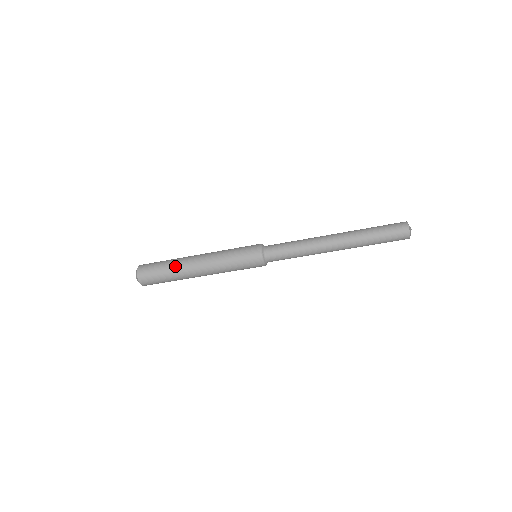
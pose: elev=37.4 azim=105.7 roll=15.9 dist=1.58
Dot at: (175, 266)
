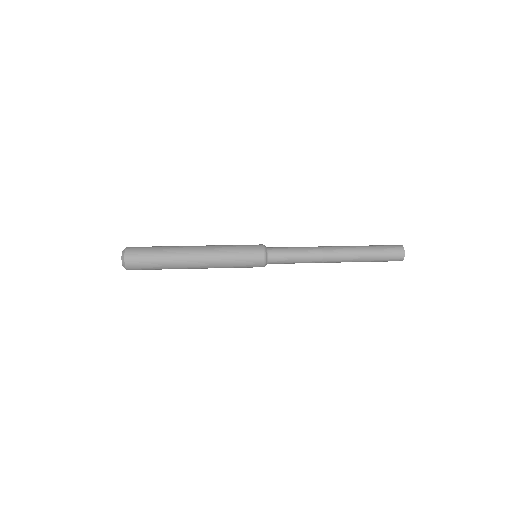
Dot at: (171, 268)
